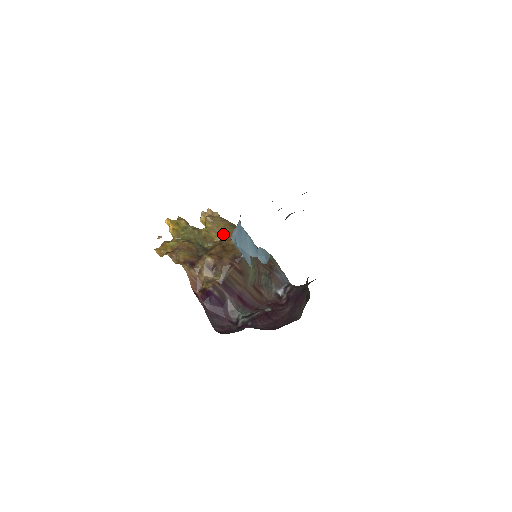
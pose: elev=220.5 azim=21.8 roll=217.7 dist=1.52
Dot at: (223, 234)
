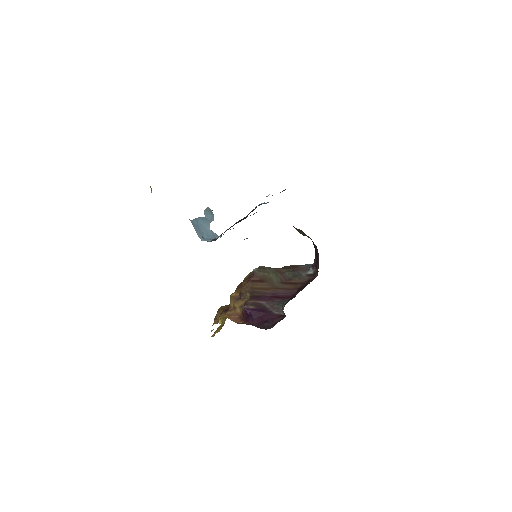
Dot at: occluded
